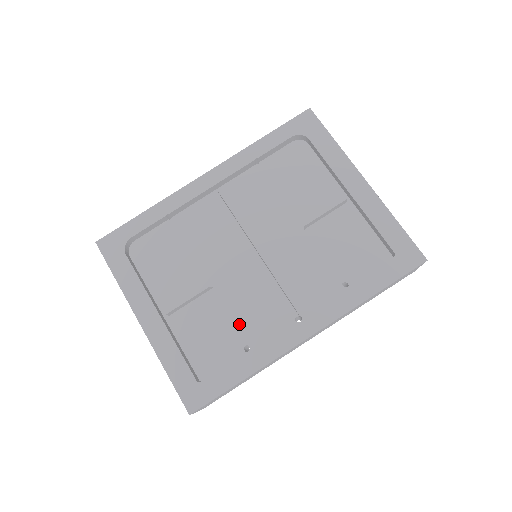
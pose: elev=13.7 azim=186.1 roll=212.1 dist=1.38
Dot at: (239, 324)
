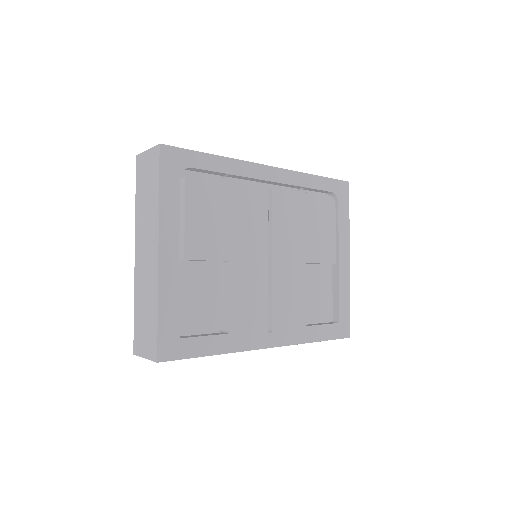
Dot at: (233, 307)
